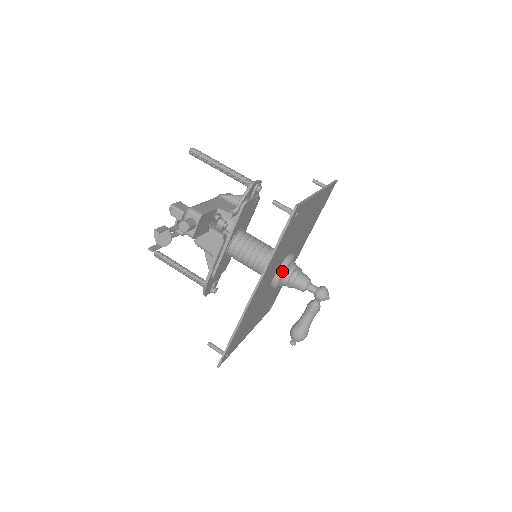
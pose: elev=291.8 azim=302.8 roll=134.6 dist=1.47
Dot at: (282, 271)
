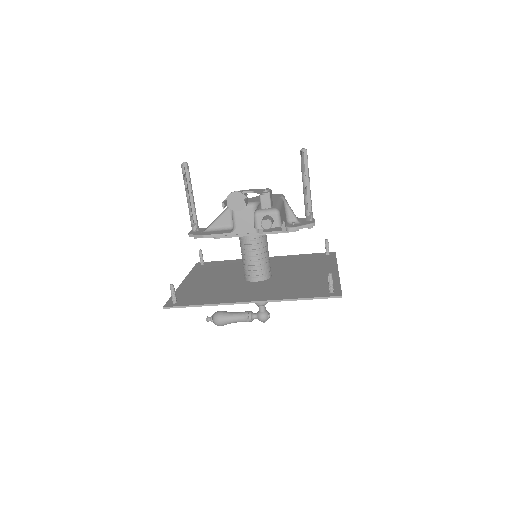
Dot at: occluded
